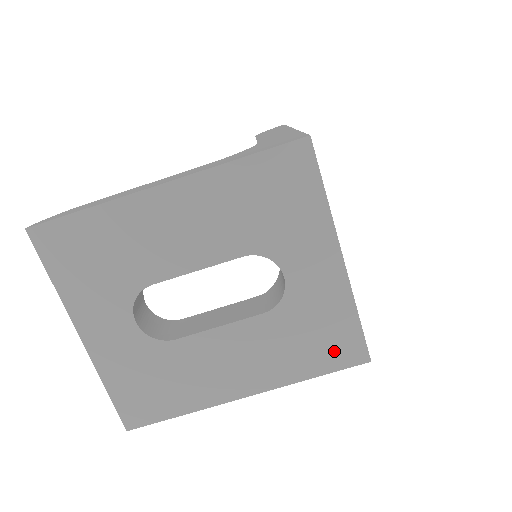
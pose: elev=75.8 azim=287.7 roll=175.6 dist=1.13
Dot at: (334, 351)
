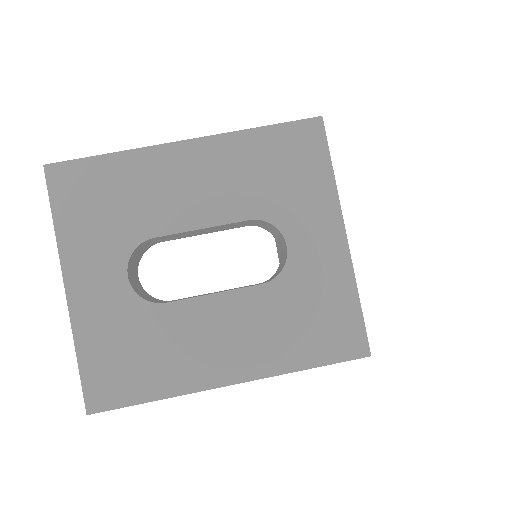
Dot at: (332, 338)
